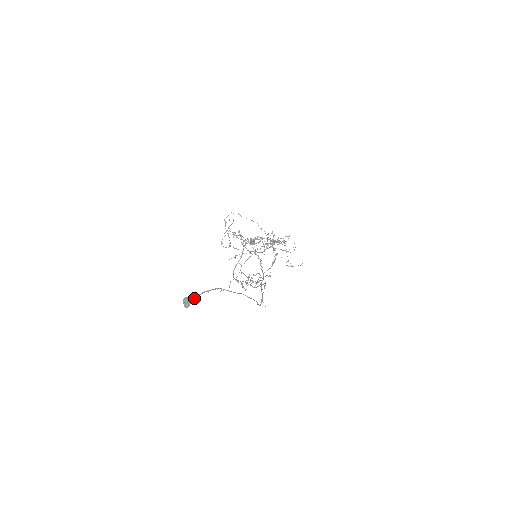
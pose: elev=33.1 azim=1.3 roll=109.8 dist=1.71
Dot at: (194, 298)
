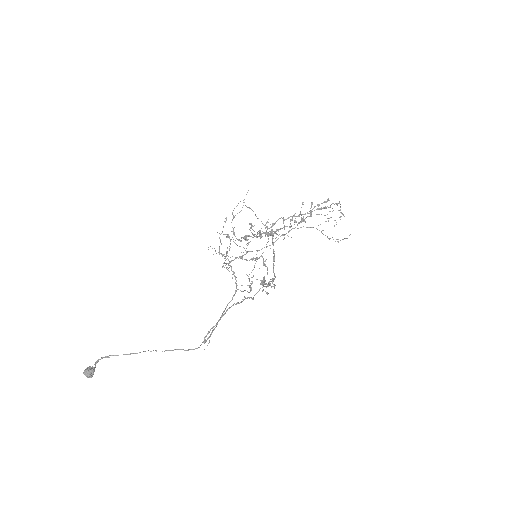
Dot at: (93, 368)
